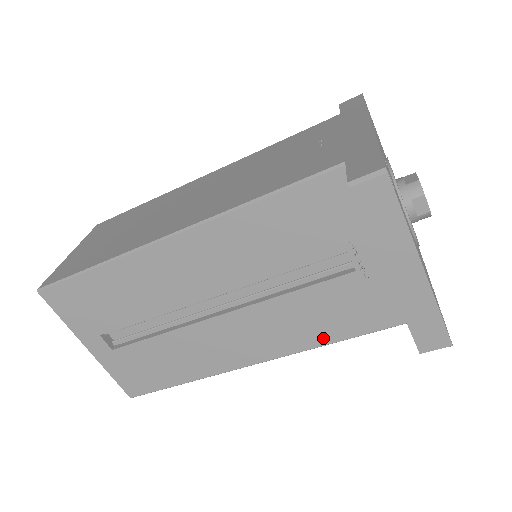
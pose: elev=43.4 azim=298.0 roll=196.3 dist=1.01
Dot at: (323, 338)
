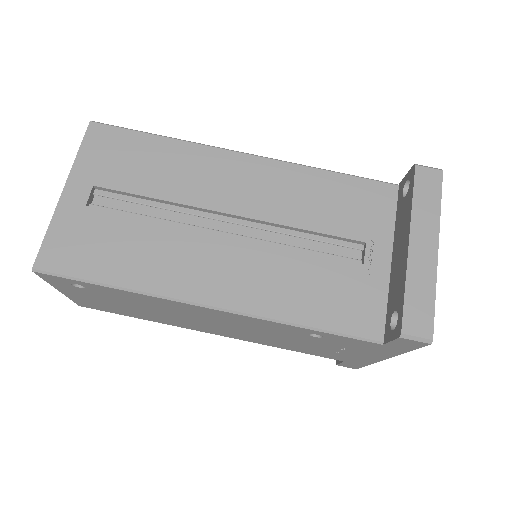
Dot at: (296, 314)
